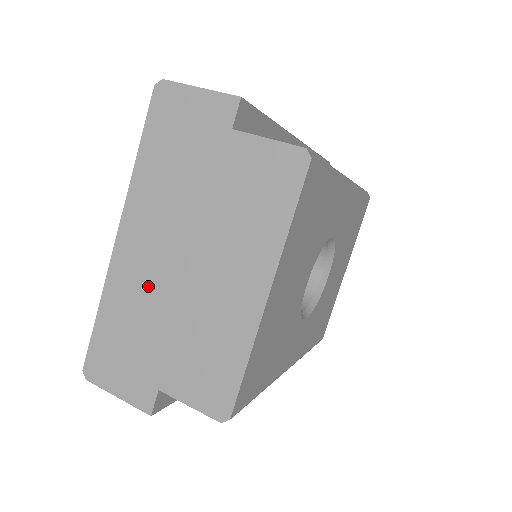
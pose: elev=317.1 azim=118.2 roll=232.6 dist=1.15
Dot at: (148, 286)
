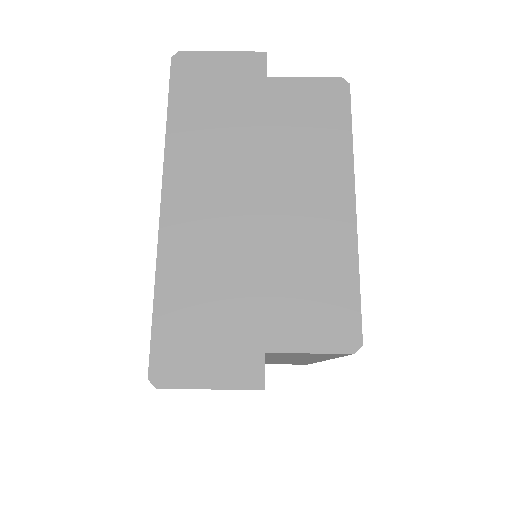
Dot at: (217, 242)
